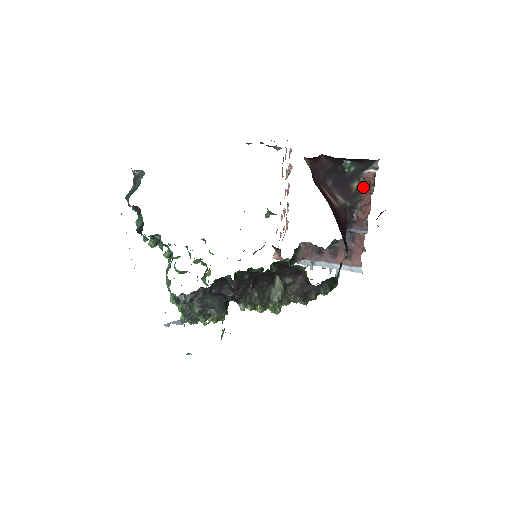
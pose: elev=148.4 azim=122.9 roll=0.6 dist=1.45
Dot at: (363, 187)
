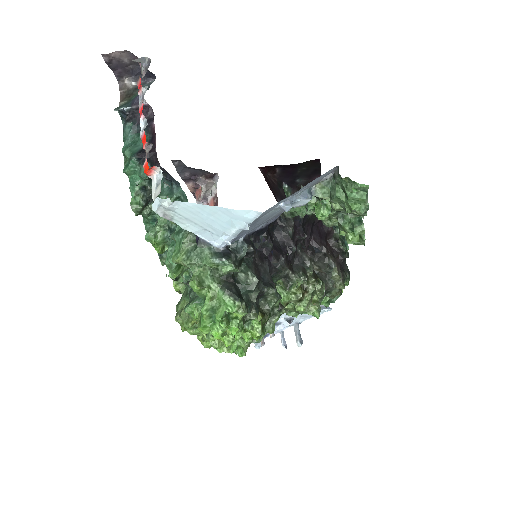
Dot at: occluded
